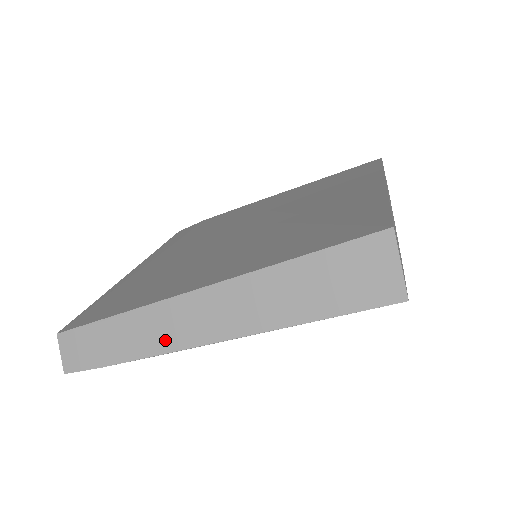
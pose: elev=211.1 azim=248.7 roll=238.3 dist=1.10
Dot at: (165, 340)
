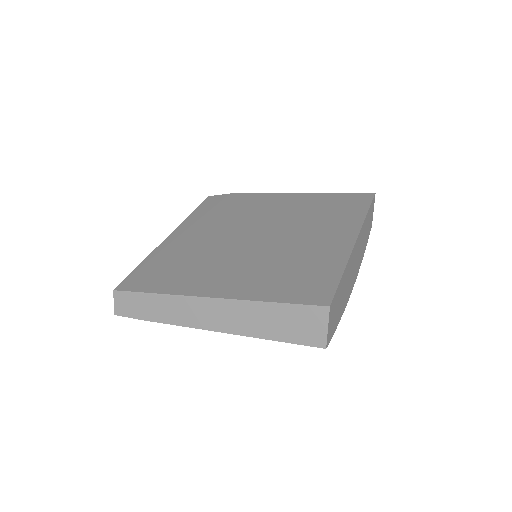
Dot at: (181, 318)
